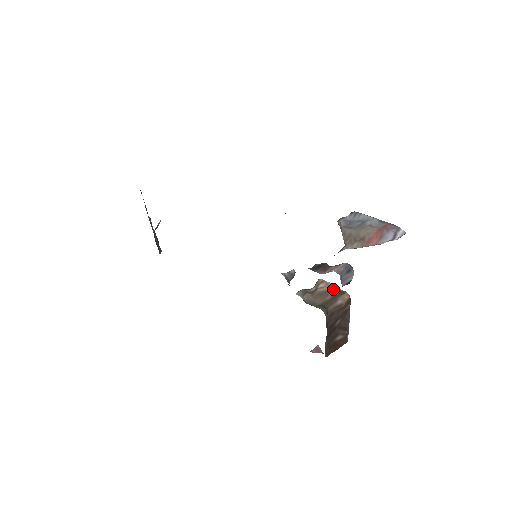
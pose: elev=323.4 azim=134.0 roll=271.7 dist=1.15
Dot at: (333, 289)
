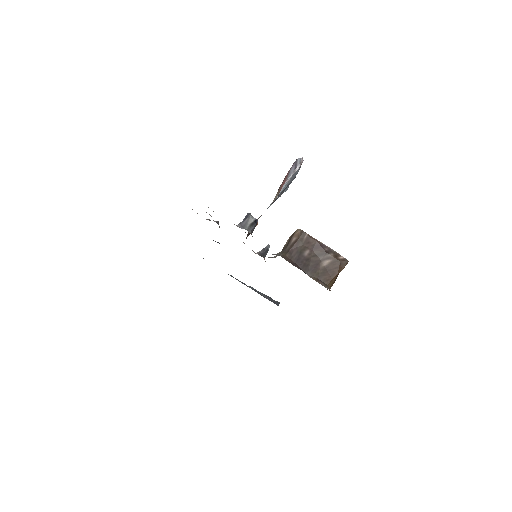
Dot at: occluded
